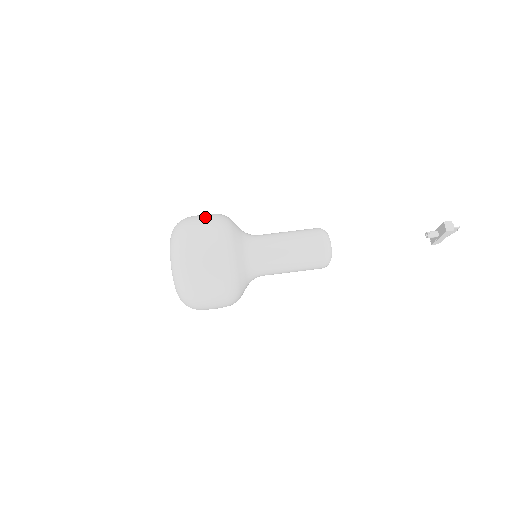
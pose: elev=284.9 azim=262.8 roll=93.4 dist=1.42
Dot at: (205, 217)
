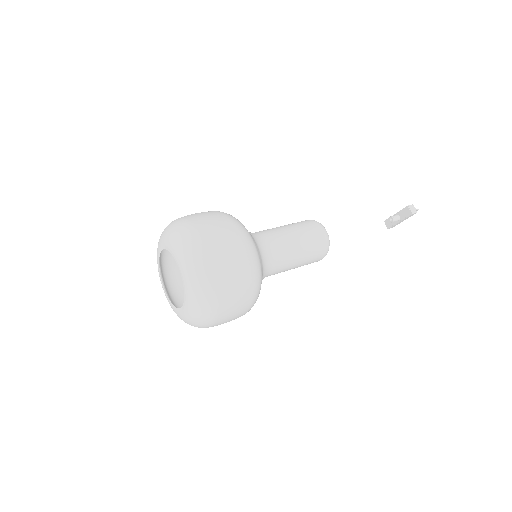
Dot at: (210, 215)
